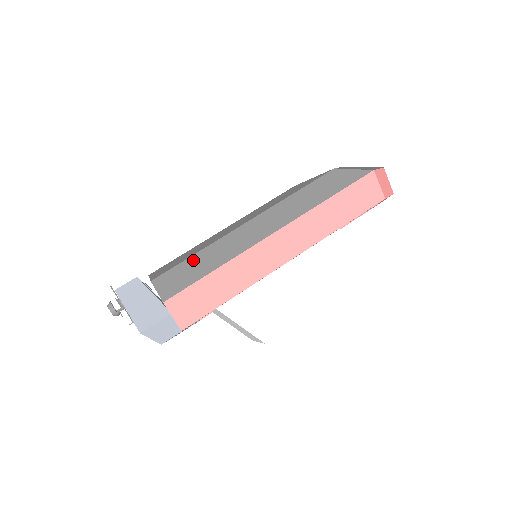
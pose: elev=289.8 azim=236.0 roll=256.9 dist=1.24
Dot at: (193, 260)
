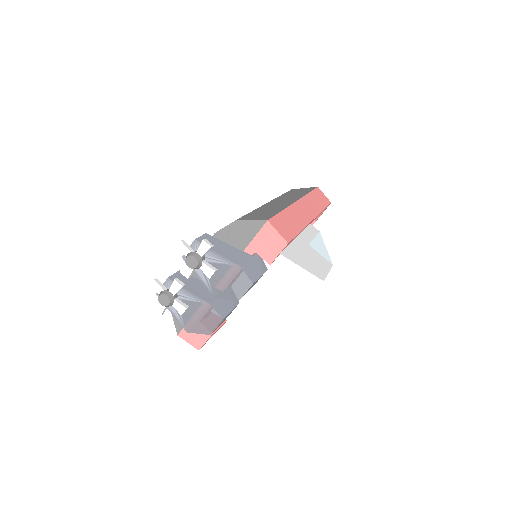
Dot at: (257, 211)
